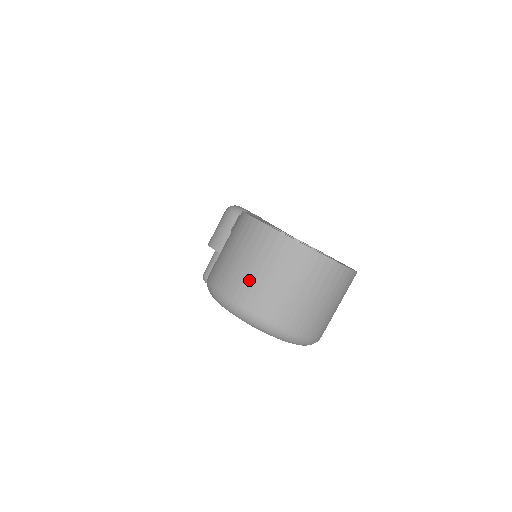
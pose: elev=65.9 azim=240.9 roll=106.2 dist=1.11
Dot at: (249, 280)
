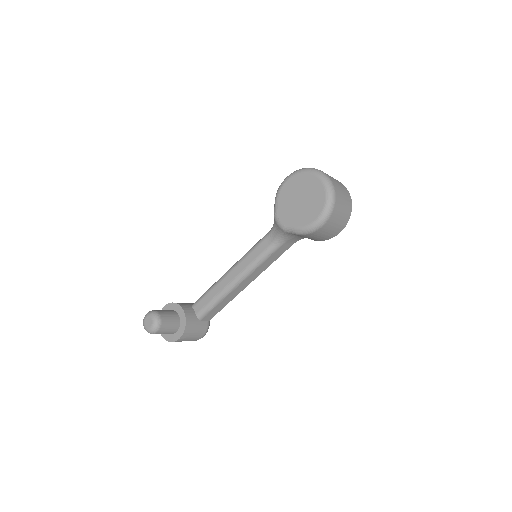
Dot at: occluded
